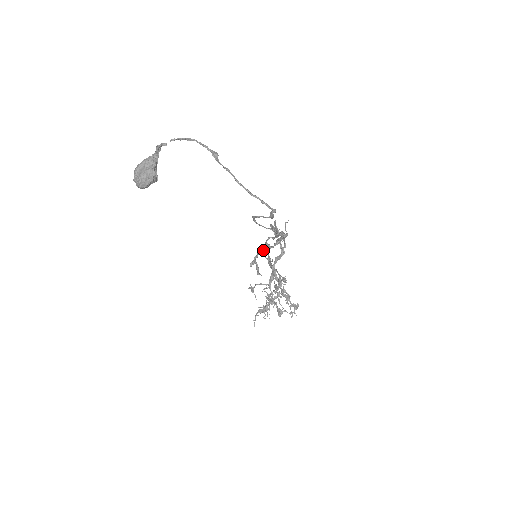
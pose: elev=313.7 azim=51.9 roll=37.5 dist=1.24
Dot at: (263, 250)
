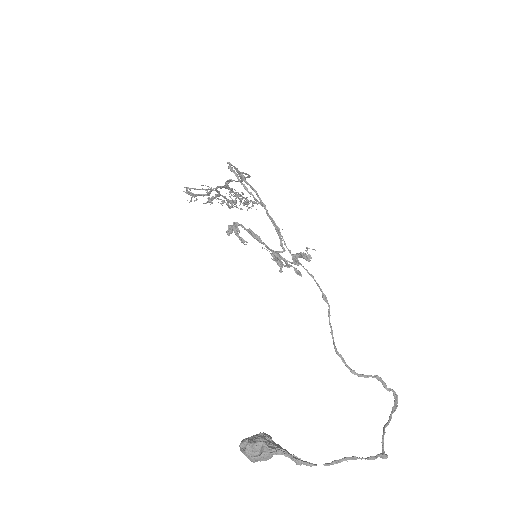
Dot at: (259, 242)
